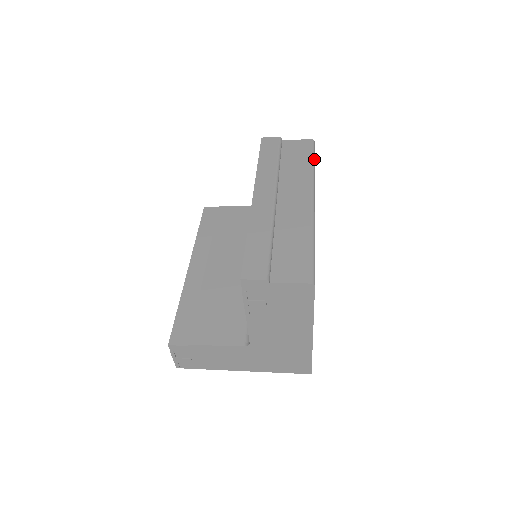
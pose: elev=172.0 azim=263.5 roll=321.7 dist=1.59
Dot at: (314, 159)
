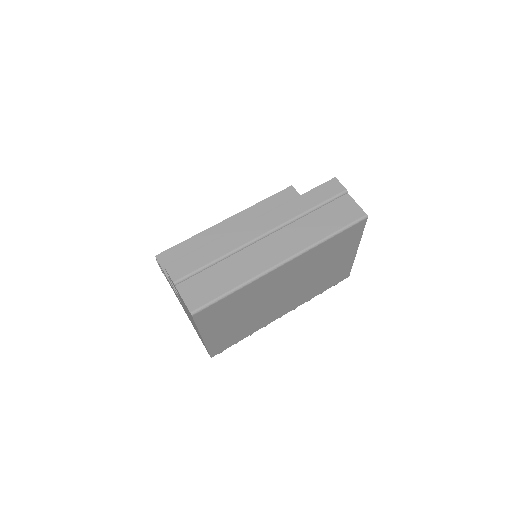
Dot at: (340, 232)
